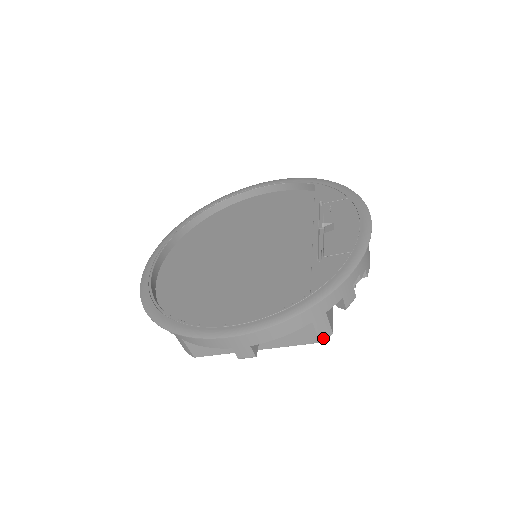
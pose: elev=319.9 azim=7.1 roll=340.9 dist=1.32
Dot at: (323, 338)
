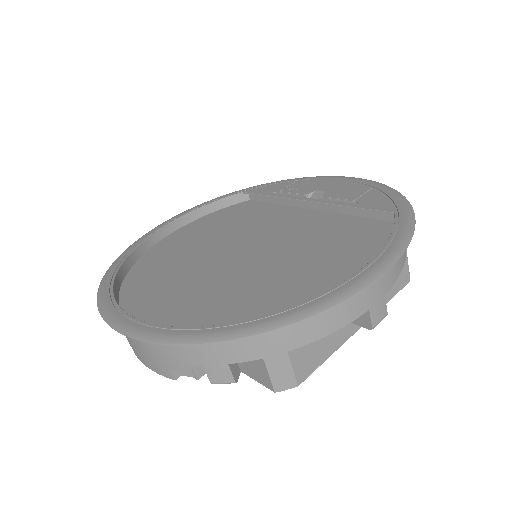
Dot at: (409, 275)
